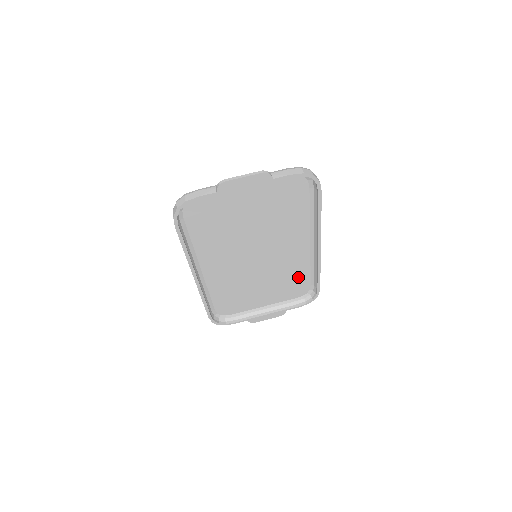
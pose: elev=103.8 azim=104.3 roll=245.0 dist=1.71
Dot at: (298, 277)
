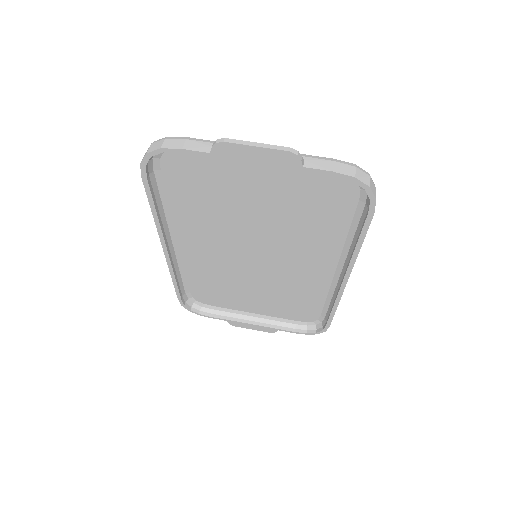
Dot at: (307, 301)
